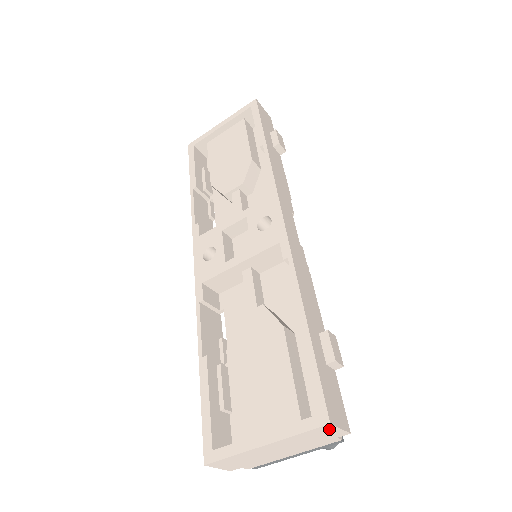
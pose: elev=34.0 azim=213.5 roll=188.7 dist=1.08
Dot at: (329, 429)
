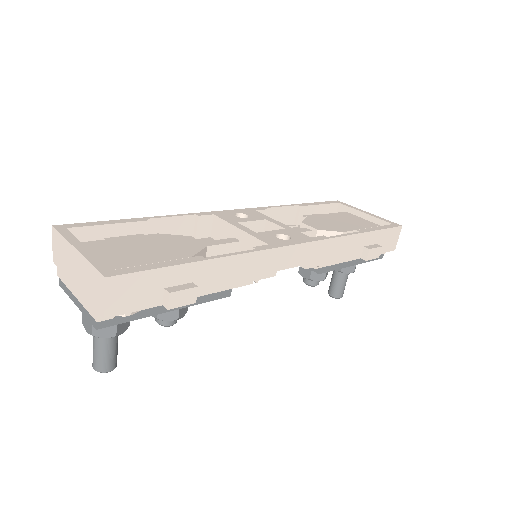
Dot at: (101, 287)
